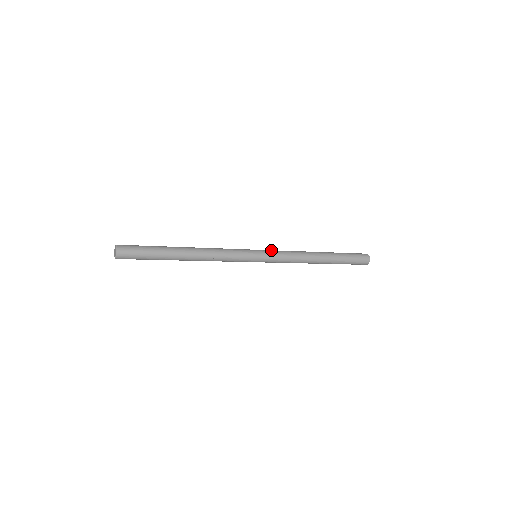
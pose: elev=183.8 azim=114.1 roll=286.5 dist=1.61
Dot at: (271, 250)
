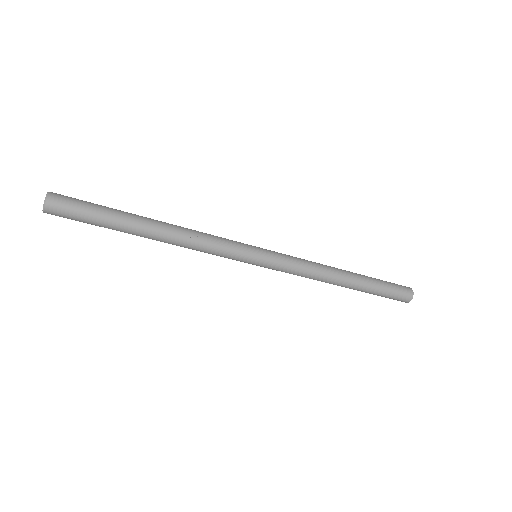
Dot at: (277, 252)
